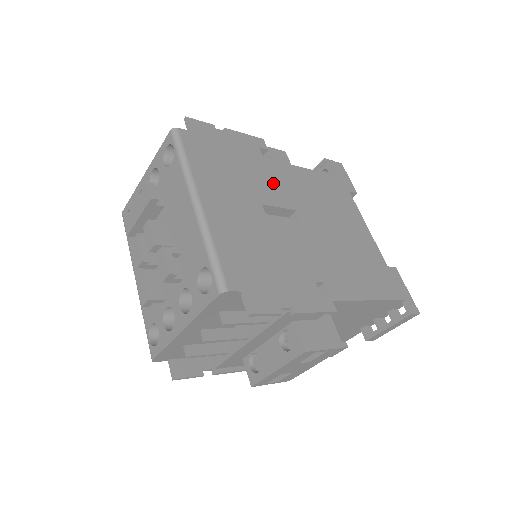
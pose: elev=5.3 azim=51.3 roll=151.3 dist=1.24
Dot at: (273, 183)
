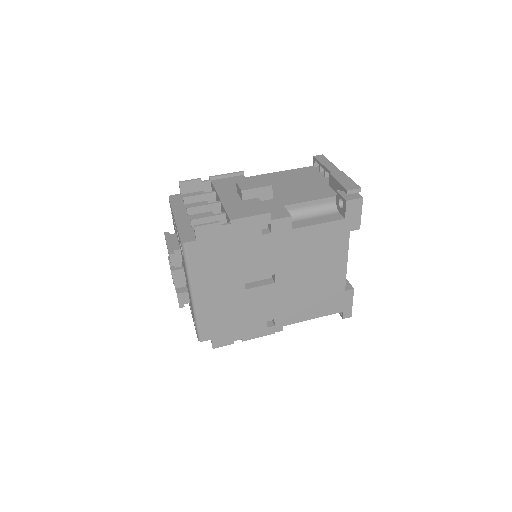
Dot at: (262, 258)
